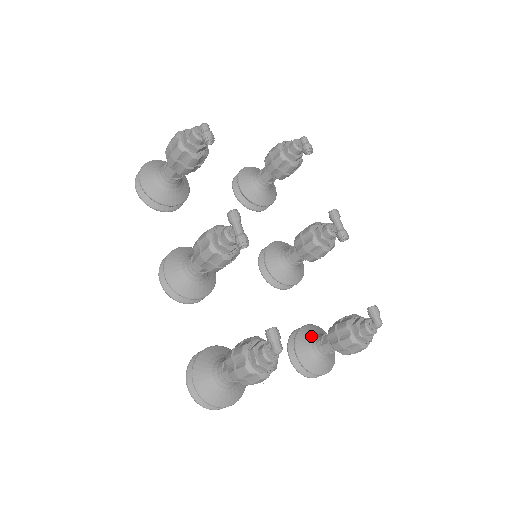
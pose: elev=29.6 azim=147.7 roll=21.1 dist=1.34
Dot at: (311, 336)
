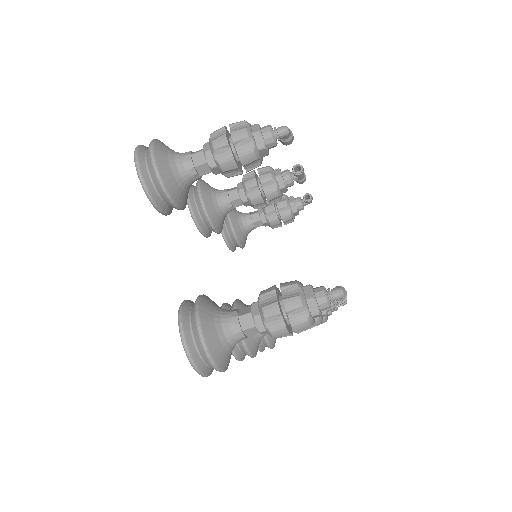
Dot at: occluded
